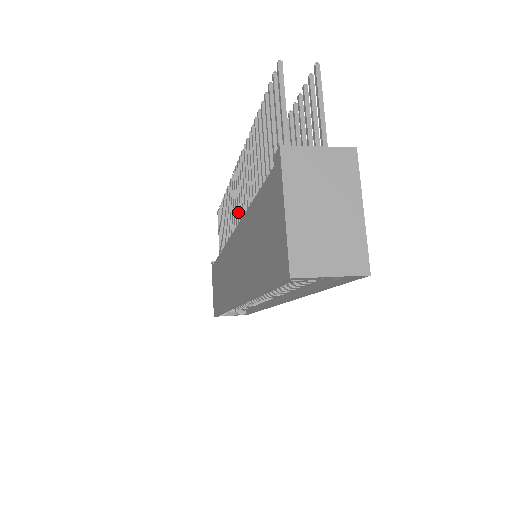
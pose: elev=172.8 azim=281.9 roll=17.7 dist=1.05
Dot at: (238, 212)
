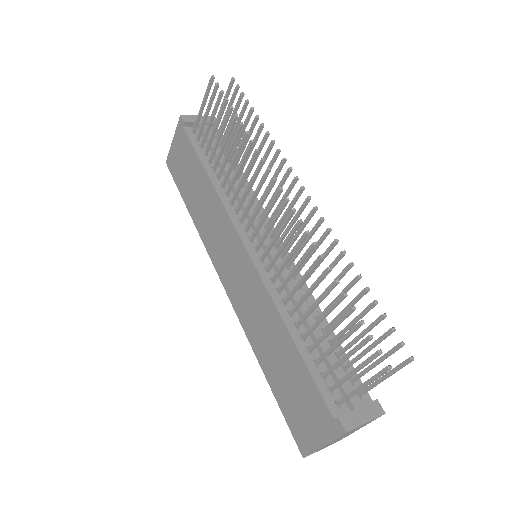
Dot at: (259, 226)
